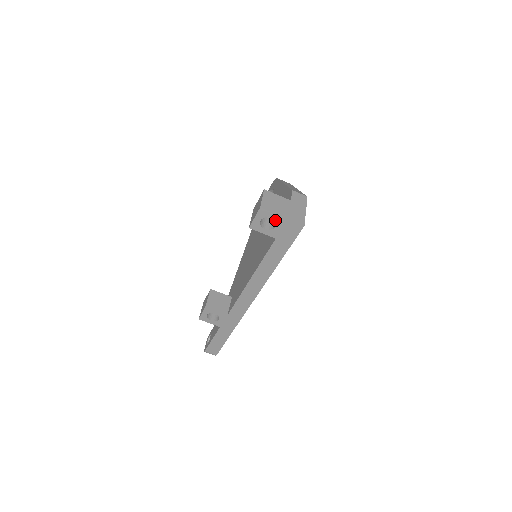
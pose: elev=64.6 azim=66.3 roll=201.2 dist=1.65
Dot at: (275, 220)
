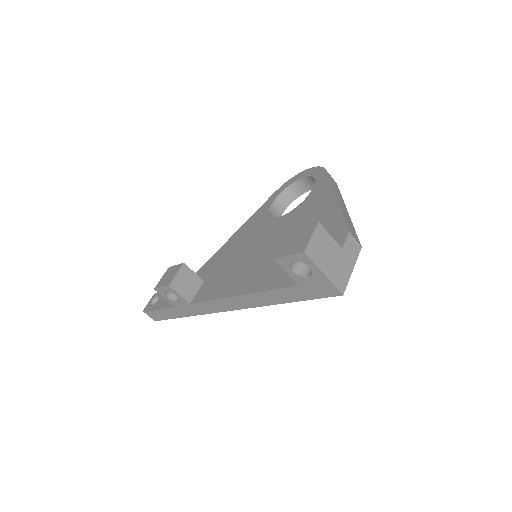
Dot at: (312, 271)
